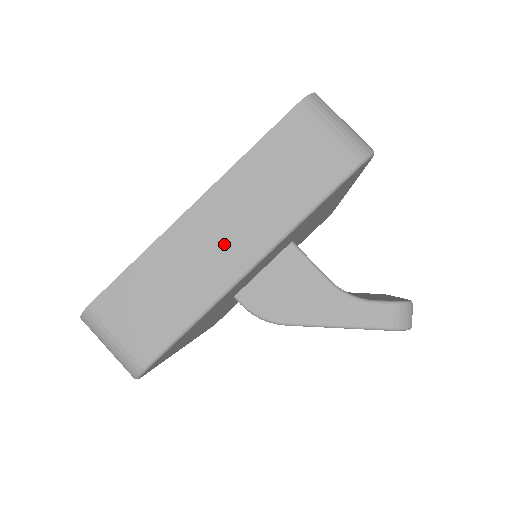
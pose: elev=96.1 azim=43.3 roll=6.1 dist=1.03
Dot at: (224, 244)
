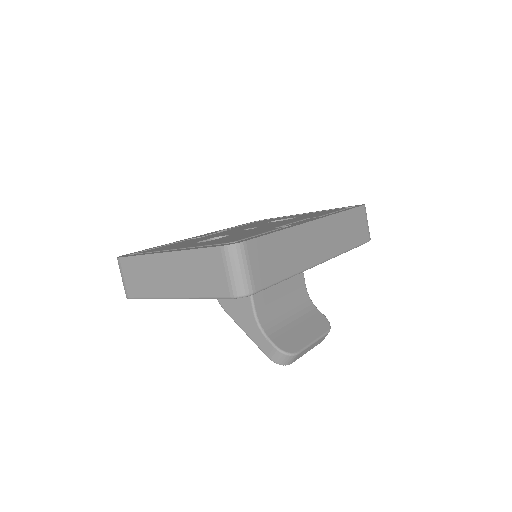
Dot at: (168, 280)
